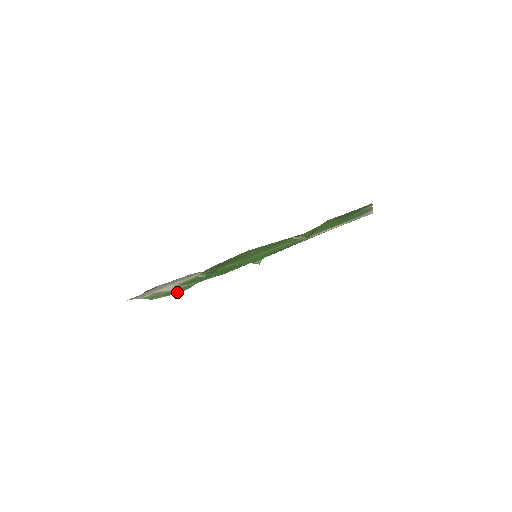
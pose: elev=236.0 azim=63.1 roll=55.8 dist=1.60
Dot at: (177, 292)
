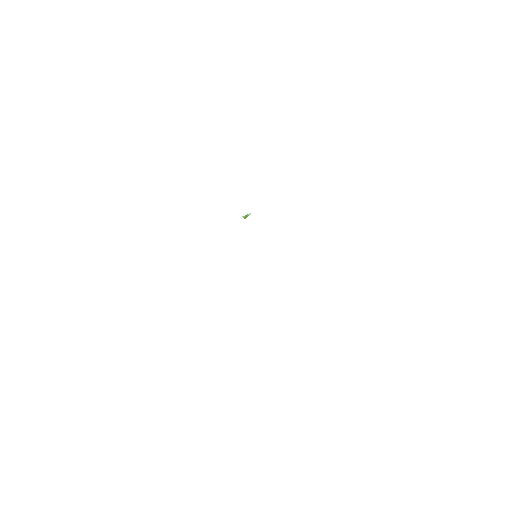
Dot at: occluded
